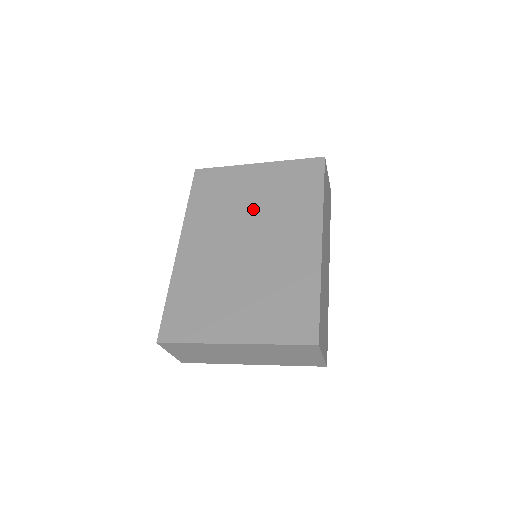
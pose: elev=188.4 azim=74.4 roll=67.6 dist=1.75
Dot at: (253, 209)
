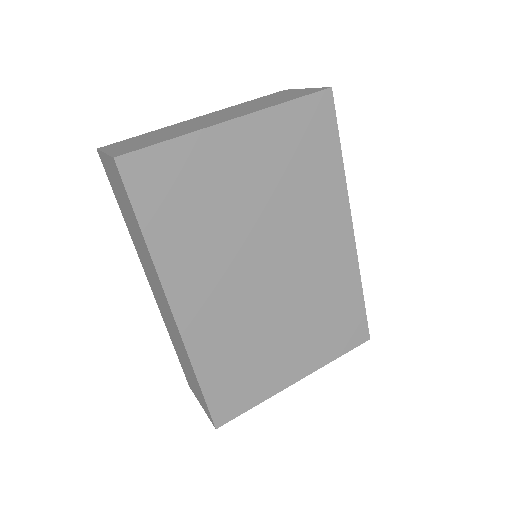
Dot at: (260, 214)
